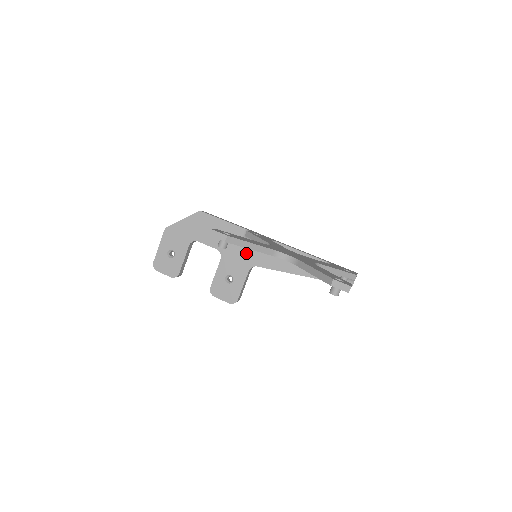
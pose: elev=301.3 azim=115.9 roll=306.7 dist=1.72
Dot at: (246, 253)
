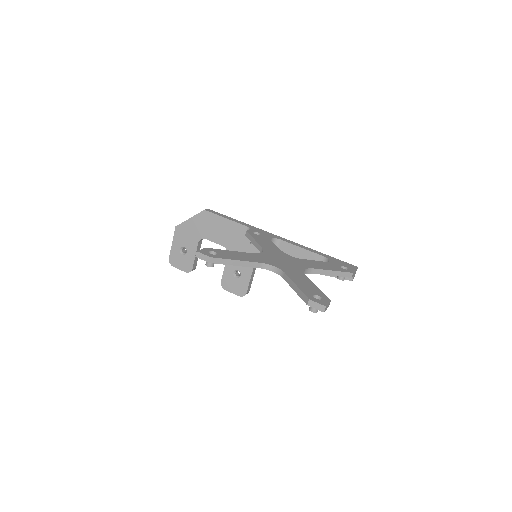
Dot at: (250, 250)
